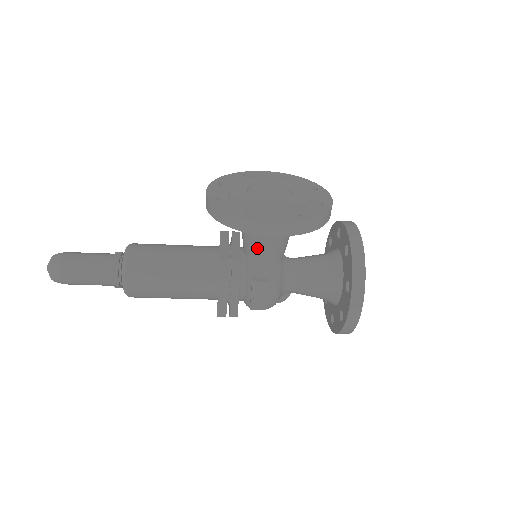
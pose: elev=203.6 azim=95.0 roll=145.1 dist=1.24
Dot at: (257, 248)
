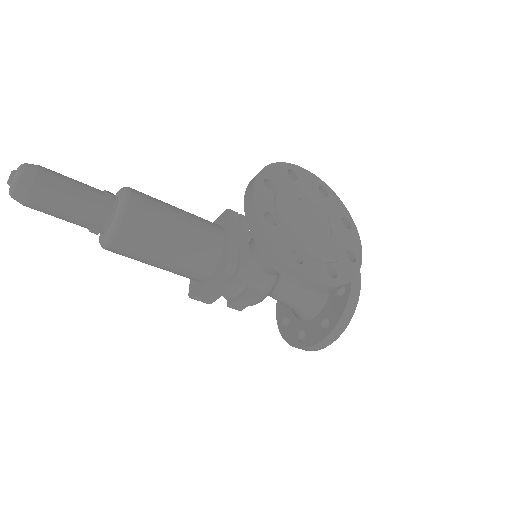
Dot at: (269, 264)
